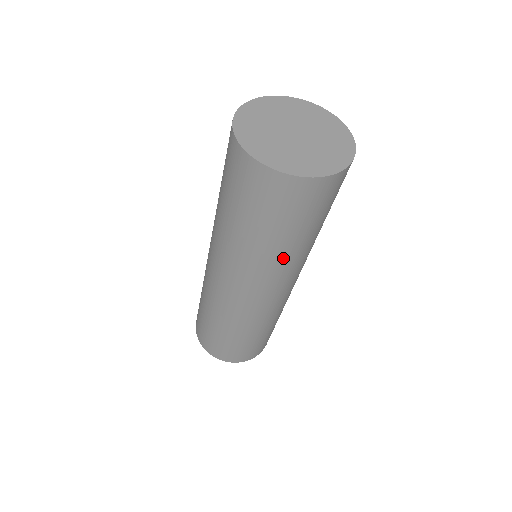
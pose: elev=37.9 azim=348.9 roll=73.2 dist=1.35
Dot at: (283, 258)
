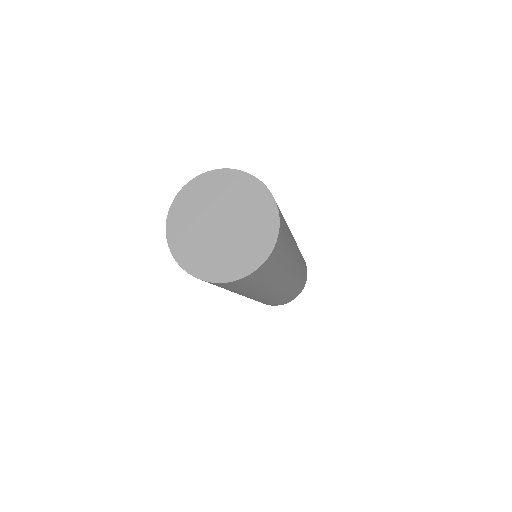
Dot at: occluded
